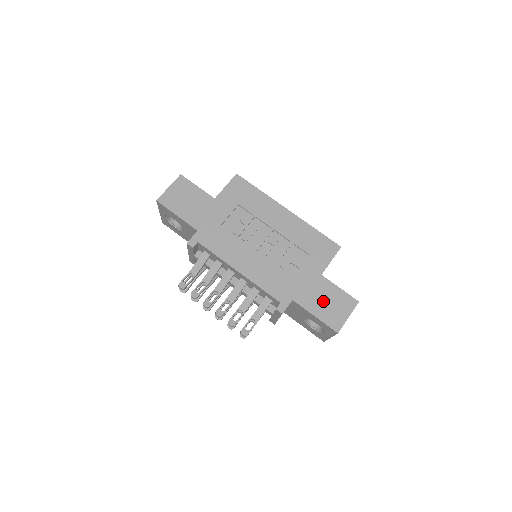
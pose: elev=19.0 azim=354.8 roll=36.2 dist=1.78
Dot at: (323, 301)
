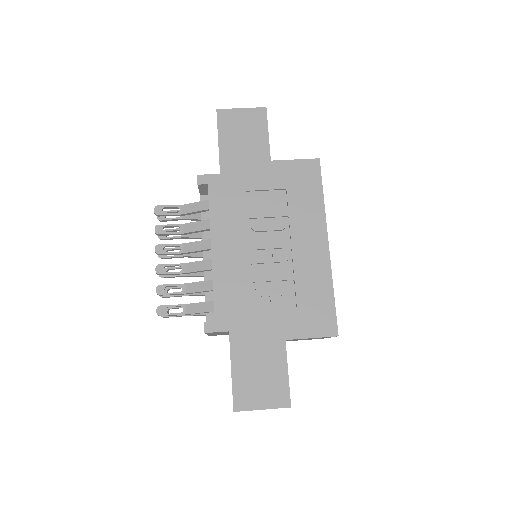
Dot at: (256, 366)
